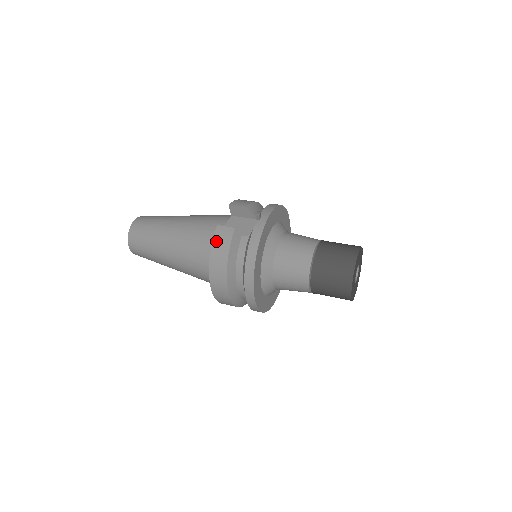
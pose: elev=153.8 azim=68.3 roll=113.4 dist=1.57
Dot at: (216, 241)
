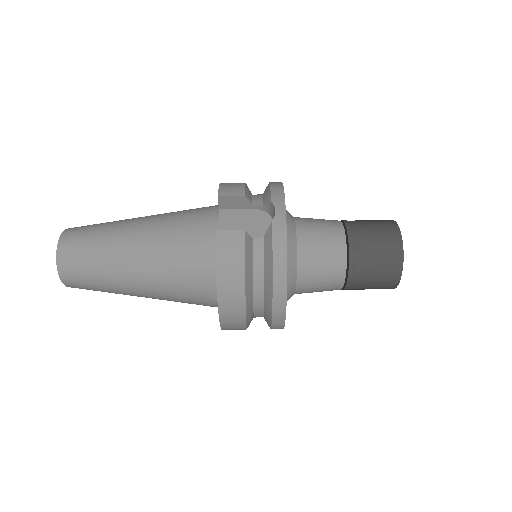
Dot at: (222, 254)
